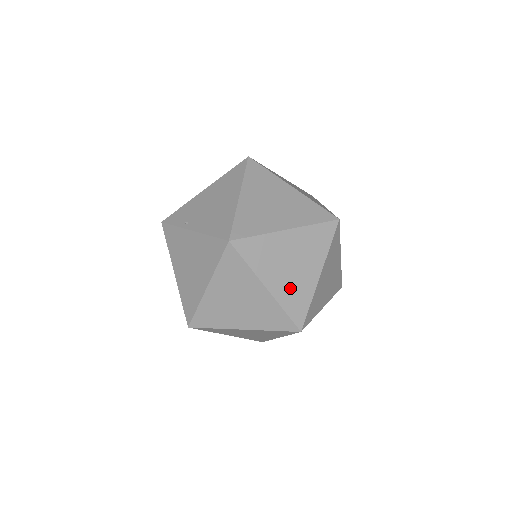
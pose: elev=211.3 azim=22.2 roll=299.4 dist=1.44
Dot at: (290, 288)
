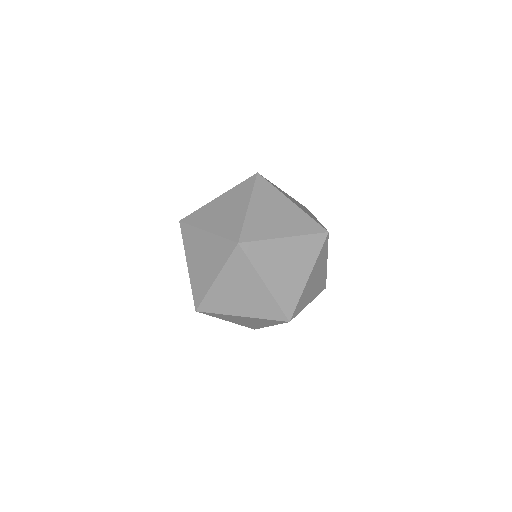
Dot at: (255, 306)
